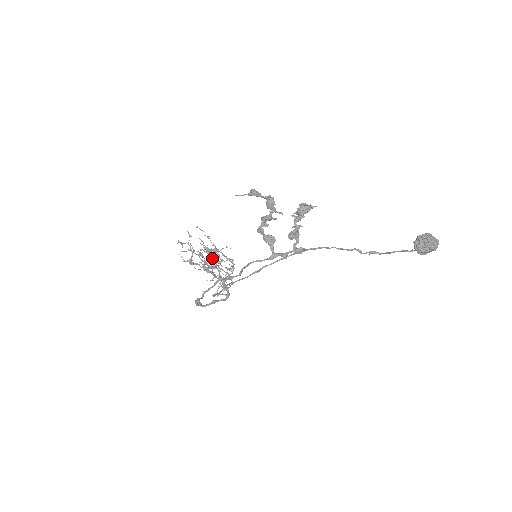
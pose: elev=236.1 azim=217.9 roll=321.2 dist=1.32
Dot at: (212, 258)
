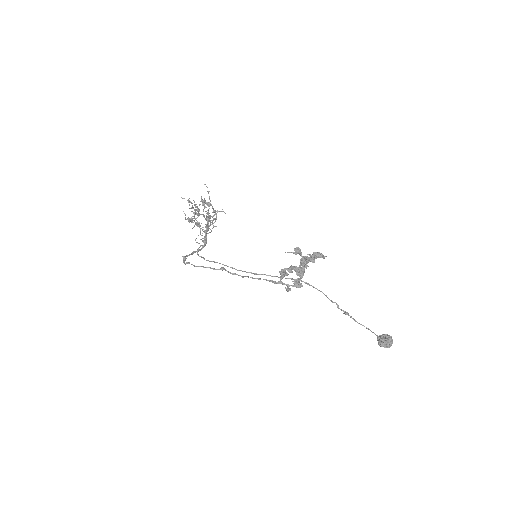
Dot at: (208, 219)
